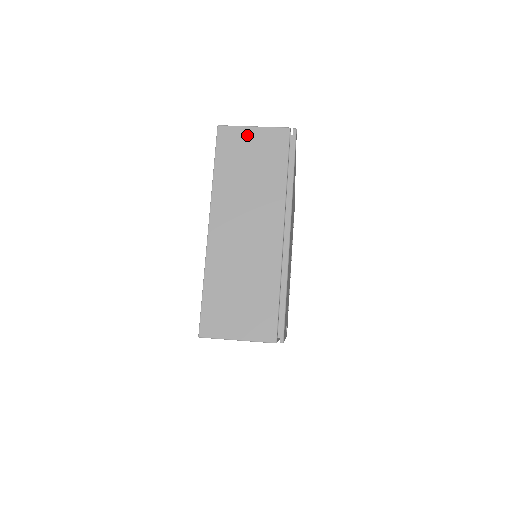
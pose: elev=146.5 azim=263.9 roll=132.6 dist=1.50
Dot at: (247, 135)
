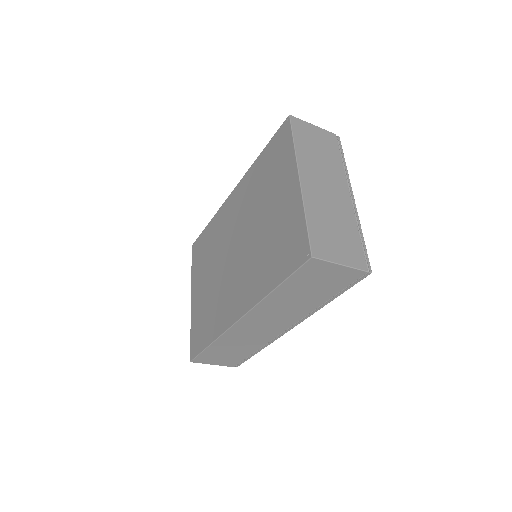
Dot at: (311, 128)
